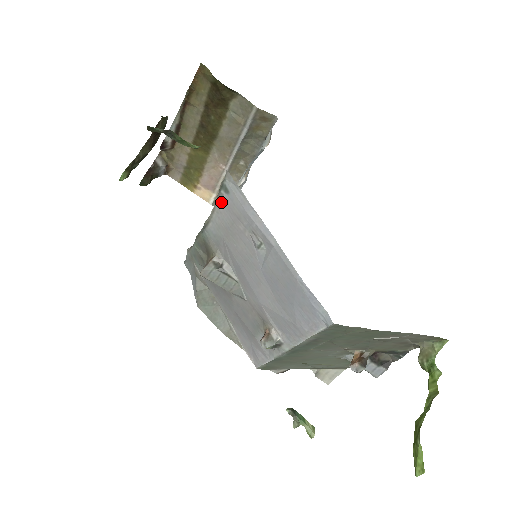
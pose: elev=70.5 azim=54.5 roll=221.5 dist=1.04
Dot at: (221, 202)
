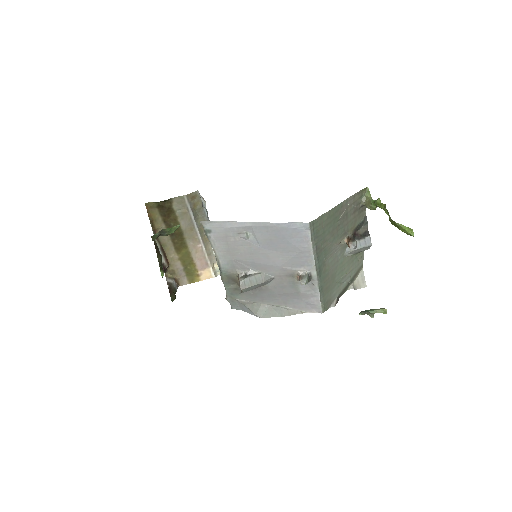
Dot at: (213, 241)
